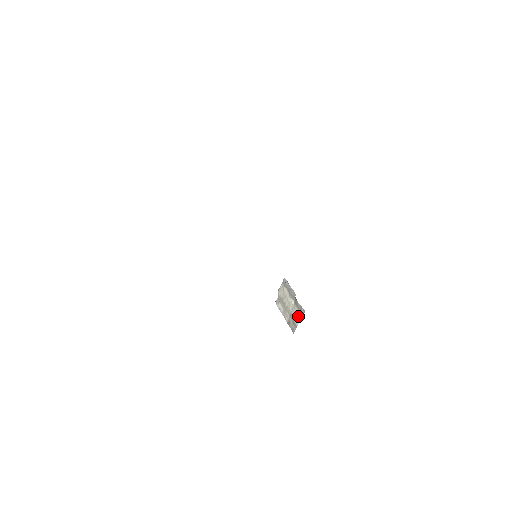
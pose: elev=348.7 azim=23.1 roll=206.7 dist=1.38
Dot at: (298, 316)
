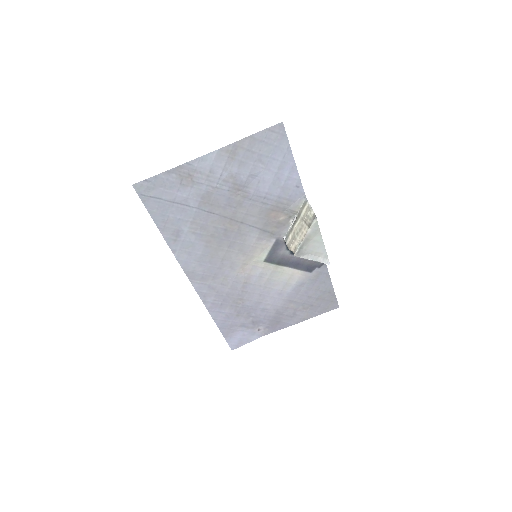
Dot at: (307, 208)
